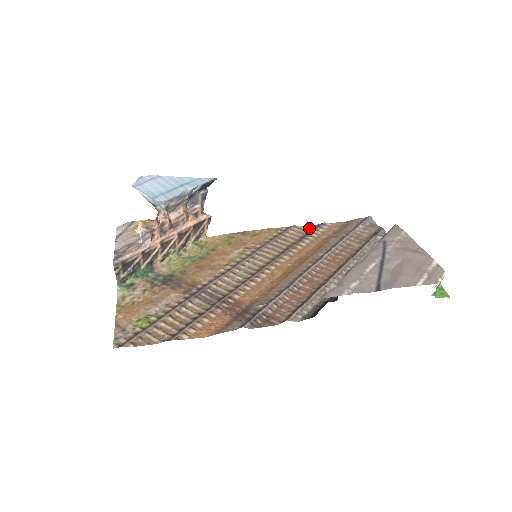
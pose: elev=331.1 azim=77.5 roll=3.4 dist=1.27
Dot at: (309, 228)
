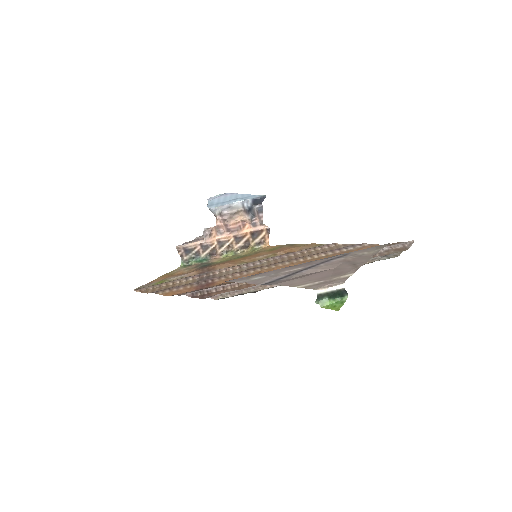
Dot at: (344, 246)
